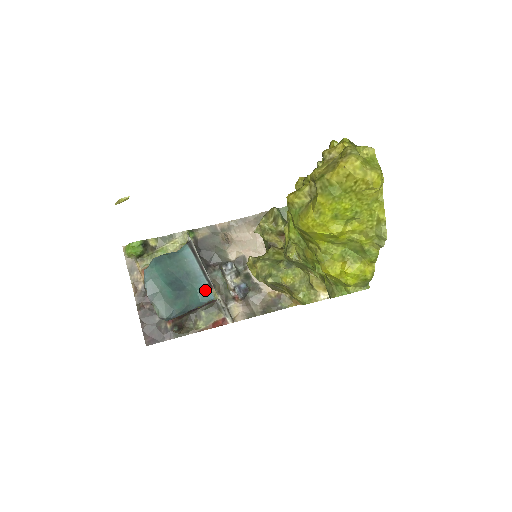
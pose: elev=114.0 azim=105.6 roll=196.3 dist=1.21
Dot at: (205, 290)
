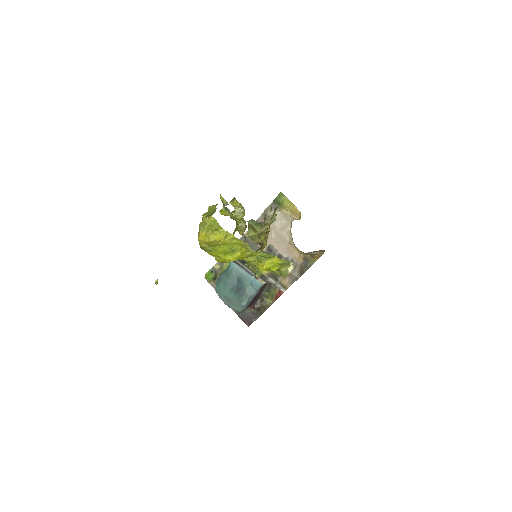
Dot at: (254, 283)
